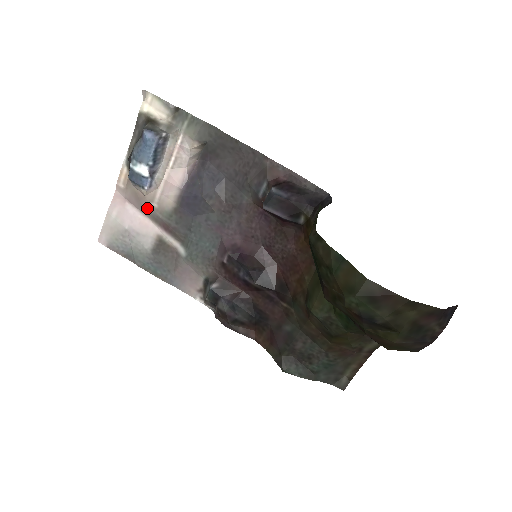
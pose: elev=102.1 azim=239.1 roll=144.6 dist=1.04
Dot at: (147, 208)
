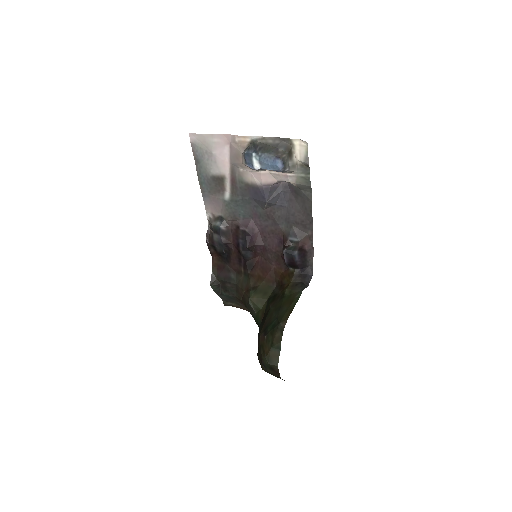
Dot at: (235, 164)
